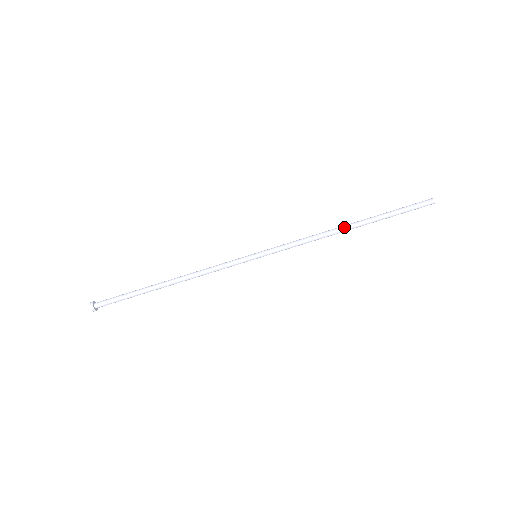
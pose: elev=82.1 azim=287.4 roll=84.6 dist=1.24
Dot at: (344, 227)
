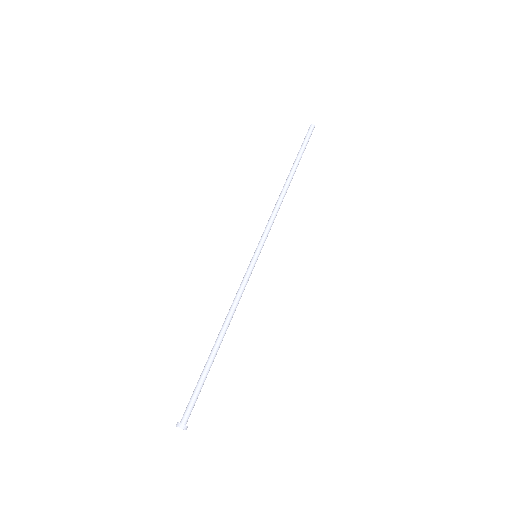
Dot at: (284, 185)
